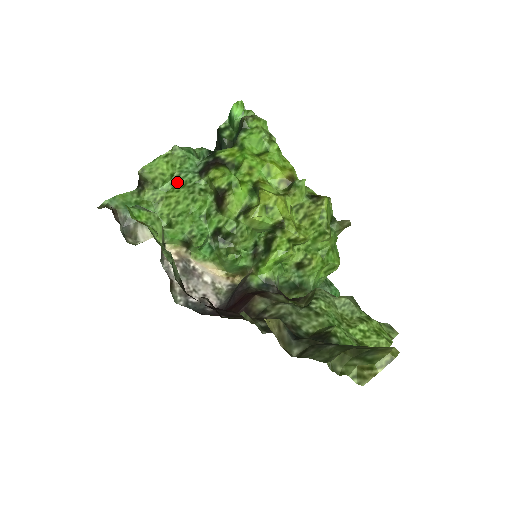
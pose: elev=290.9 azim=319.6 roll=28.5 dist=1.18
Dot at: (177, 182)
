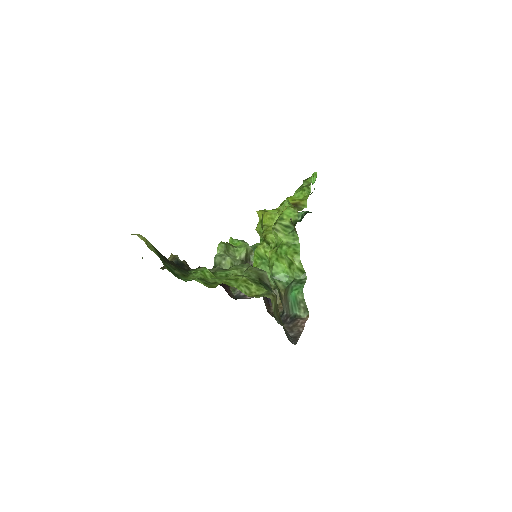
Dot at: occluded
